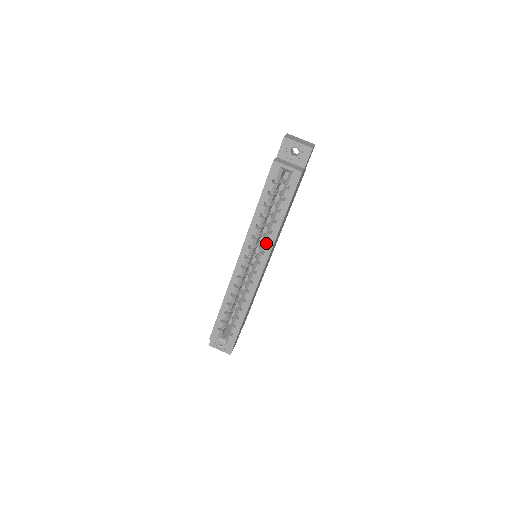
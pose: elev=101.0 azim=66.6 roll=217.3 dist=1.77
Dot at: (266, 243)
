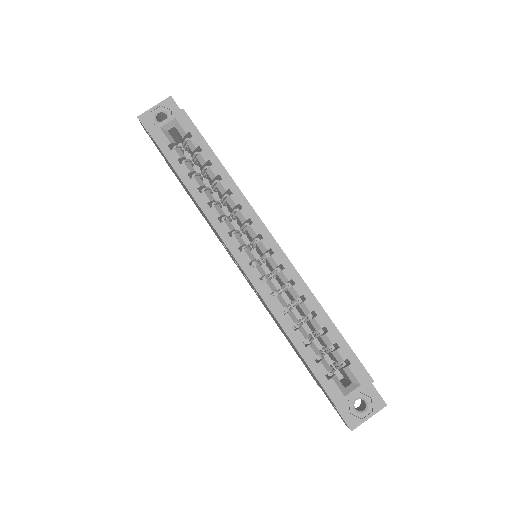
Dot at: (240, 211)
